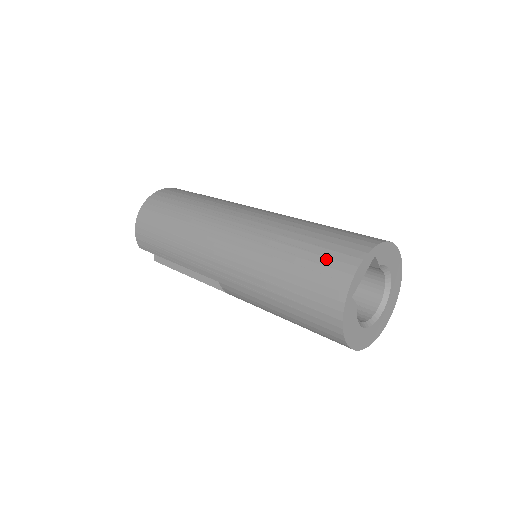
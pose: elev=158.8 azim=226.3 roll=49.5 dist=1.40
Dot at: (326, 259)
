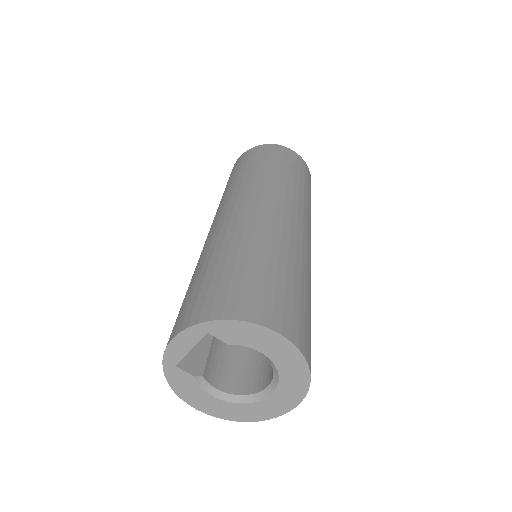
Dot at: (182, 309)
